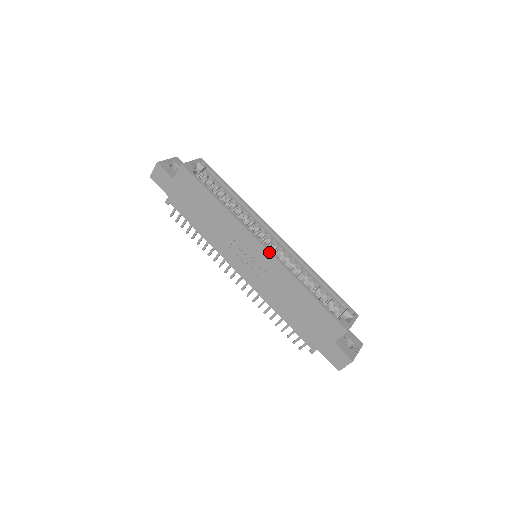
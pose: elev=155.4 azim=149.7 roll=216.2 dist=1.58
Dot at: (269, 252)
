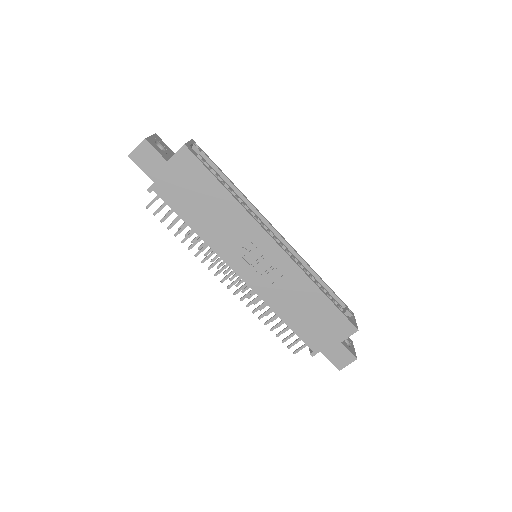
Dot at: (285, 252)
